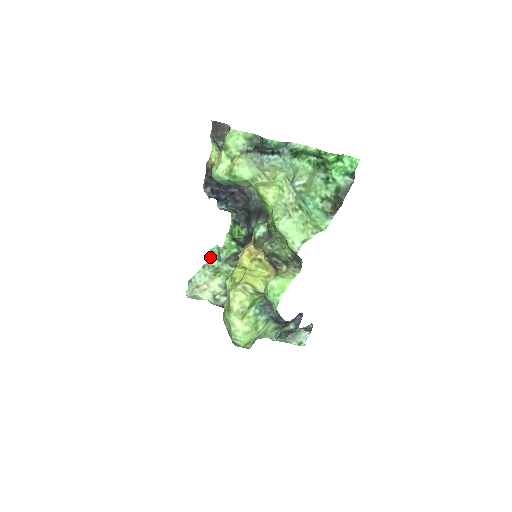
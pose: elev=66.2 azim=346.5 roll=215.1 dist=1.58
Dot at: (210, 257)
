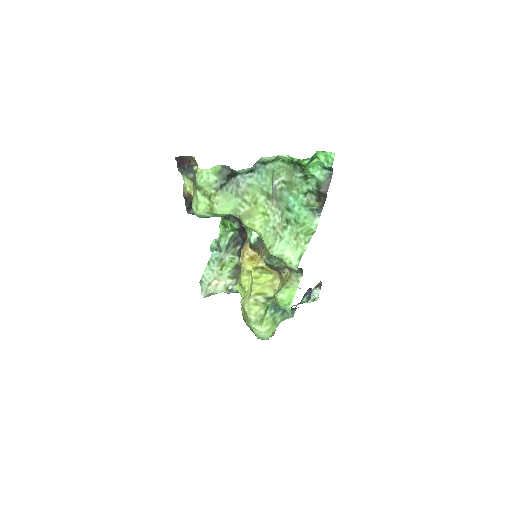
Dot at: occluded
